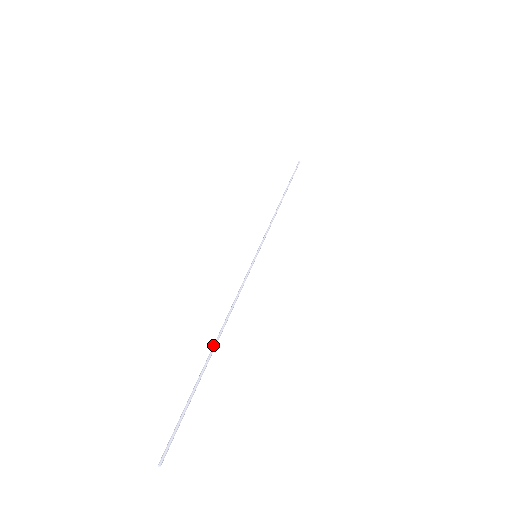
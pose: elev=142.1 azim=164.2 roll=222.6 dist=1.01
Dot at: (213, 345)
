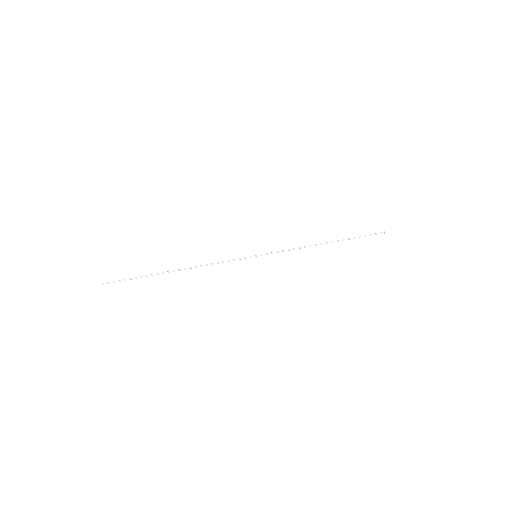
Dot at: (175, 270)
